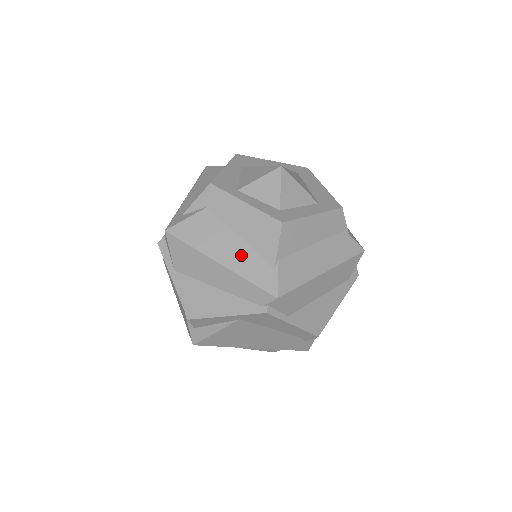
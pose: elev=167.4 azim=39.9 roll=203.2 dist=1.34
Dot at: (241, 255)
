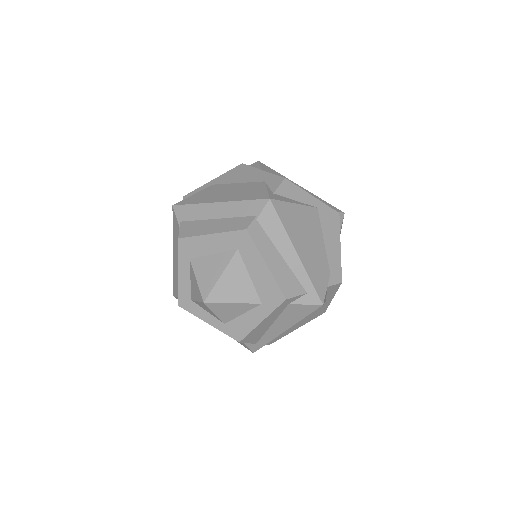
Dot at: occluded
